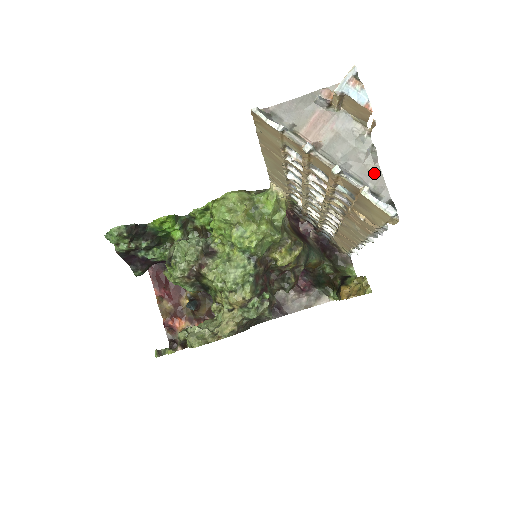
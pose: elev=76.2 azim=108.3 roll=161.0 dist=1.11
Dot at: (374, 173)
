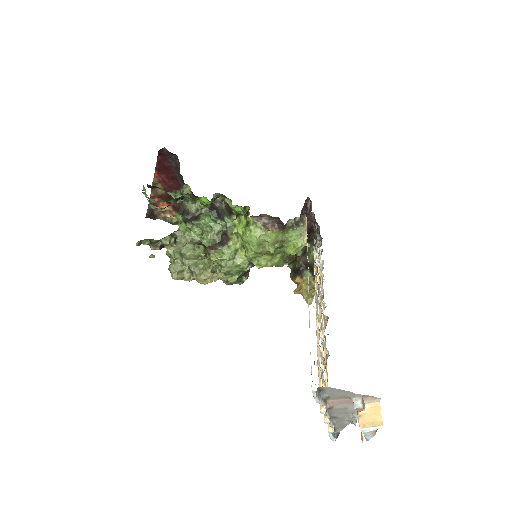
Dot at: (344, 424)
